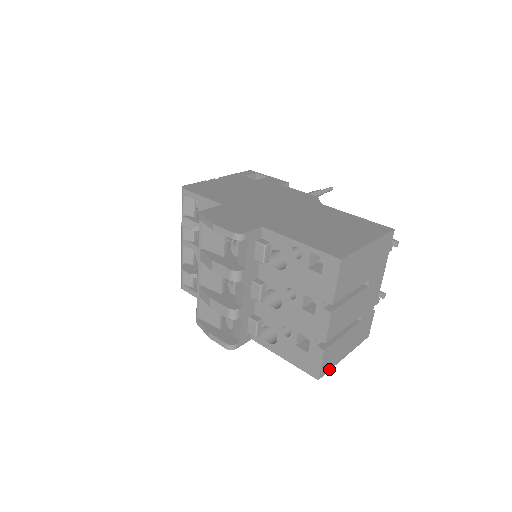
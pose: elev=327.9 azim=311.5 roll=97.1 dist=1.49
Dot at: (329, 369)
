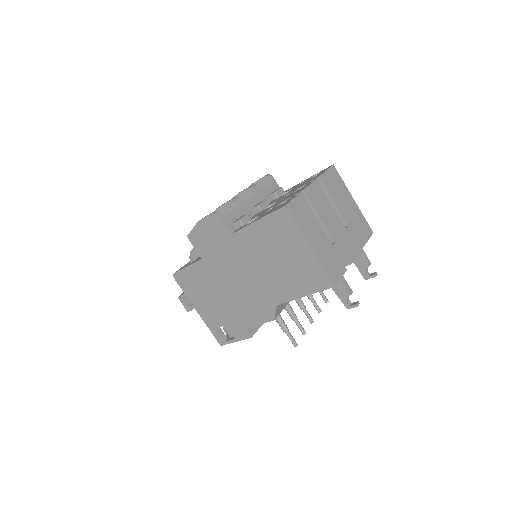
Dot at: (296, 221)
